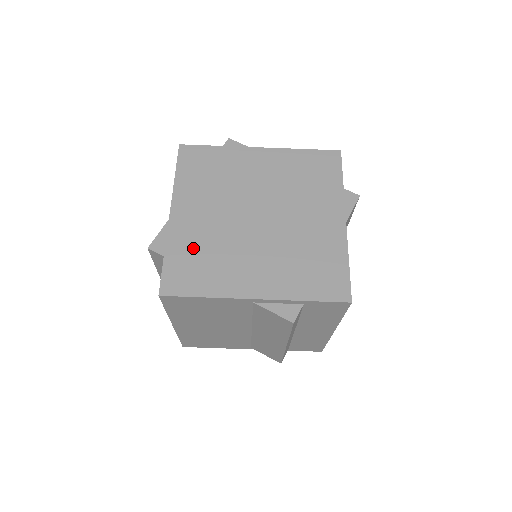
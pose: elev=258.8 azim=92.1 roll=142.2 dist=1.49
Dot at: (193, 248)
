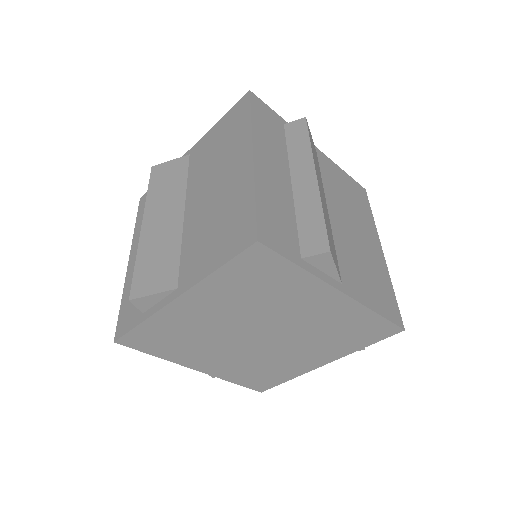
Dot at: (174, 330)
